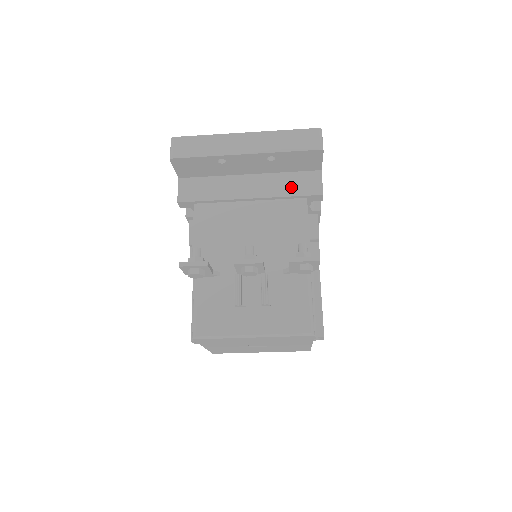
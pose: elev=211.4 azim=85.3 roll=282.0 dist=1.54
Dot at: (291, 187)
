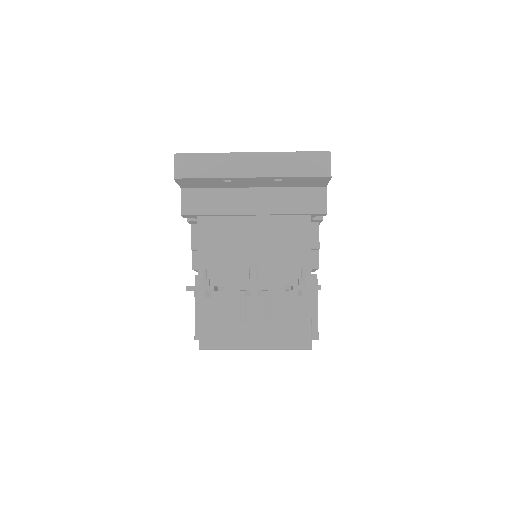
Dot at: (296, 204)
